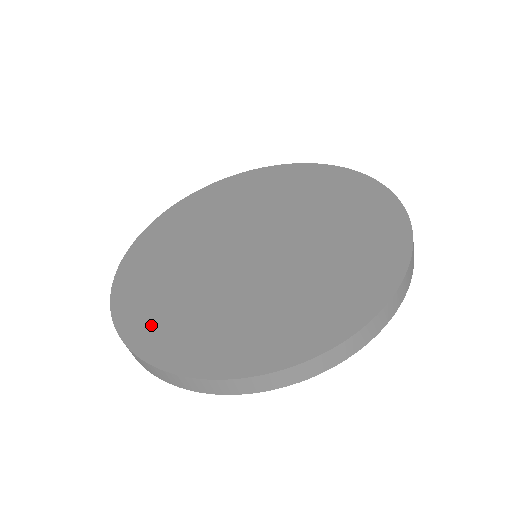
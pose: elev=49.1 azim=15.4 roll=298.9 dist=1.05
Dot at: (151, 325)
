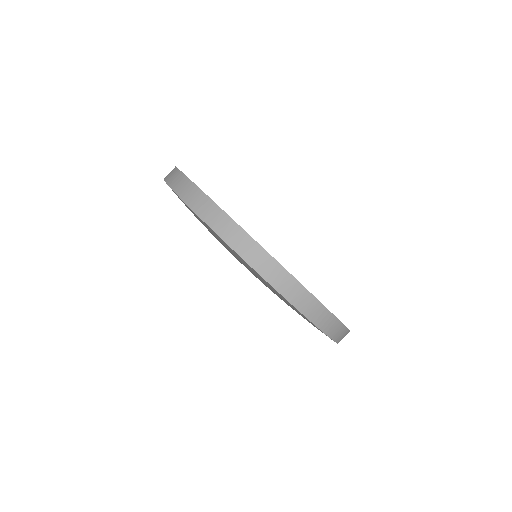
Dot at: occluded
